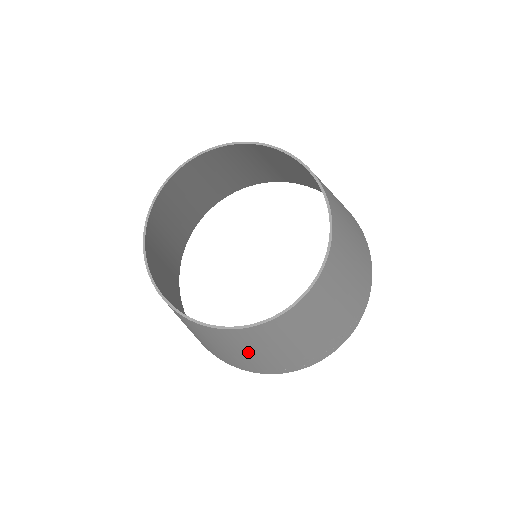
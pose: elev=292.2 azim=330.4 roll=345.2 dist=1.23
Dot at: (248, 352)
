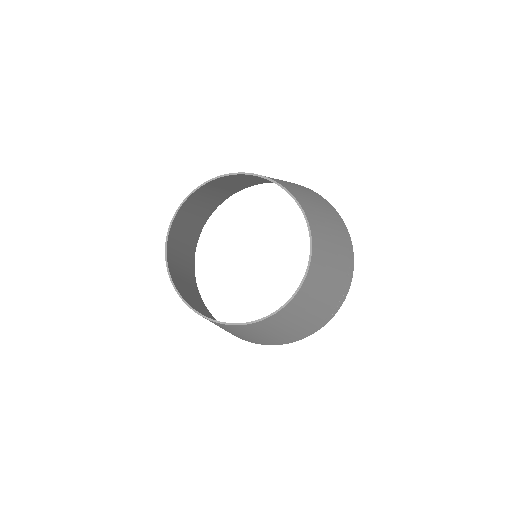
Dot at: (297, 322)
